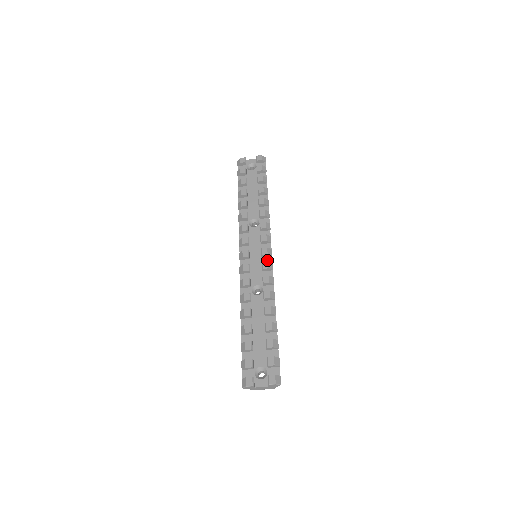
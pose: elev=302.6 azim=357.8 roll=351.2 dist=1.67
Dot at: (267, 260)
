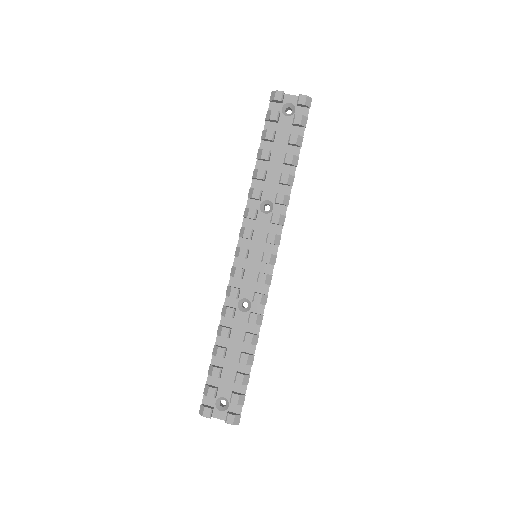
Dot at: (267, 268)
